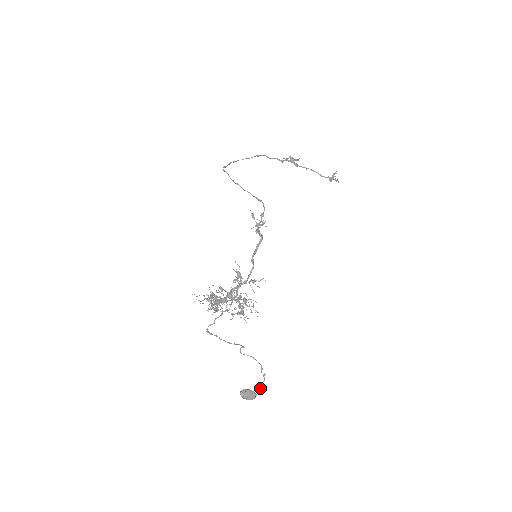
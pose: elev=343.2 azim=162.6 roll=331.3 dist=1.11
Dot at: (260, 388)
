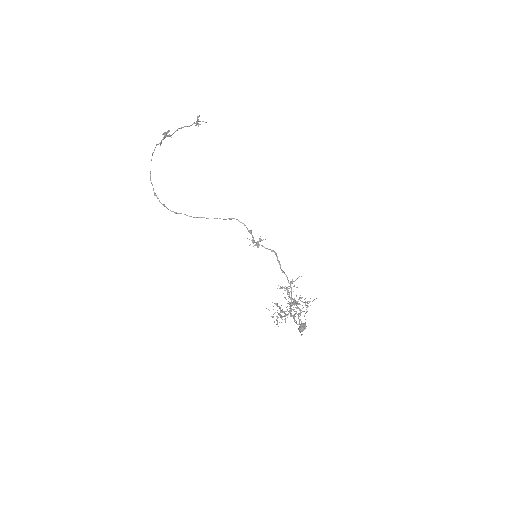
Dot at: occluded
